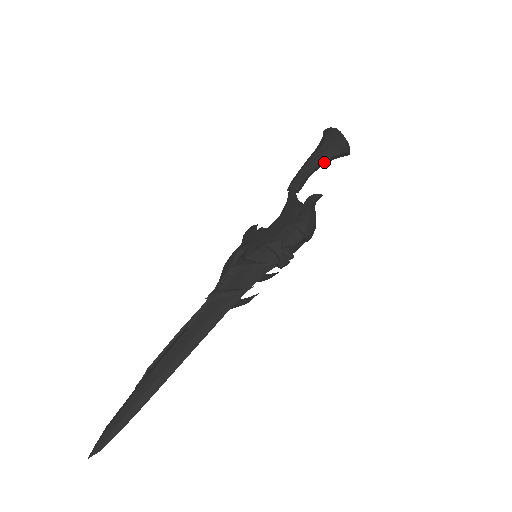
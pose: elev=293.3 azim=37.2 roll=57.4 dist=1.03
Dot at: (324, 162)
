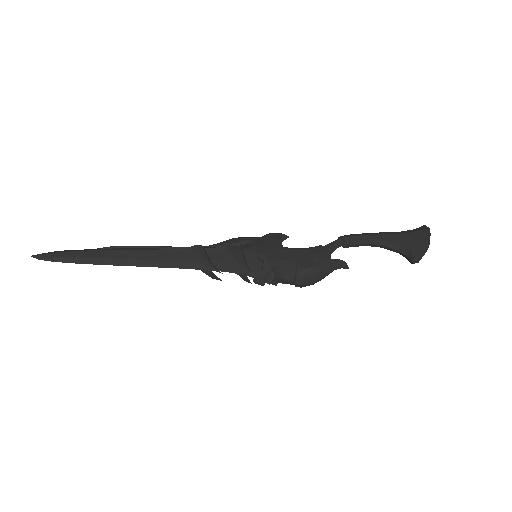
Dot at: (389, 248)
